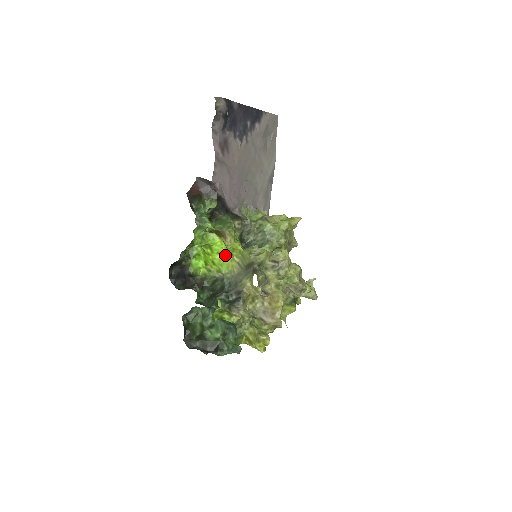
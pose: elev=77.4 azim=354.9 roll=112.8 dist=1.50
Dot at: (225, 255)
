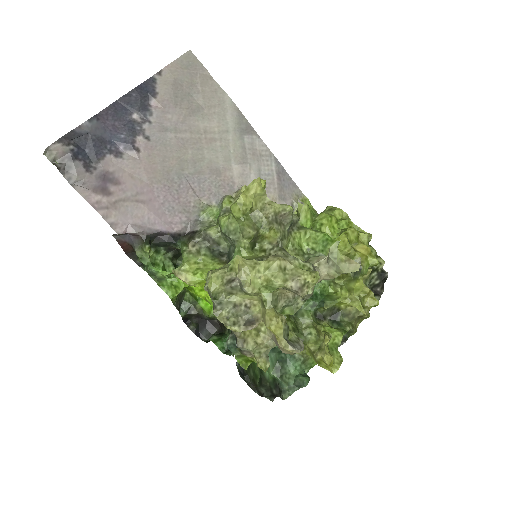
Dot at: occluded
